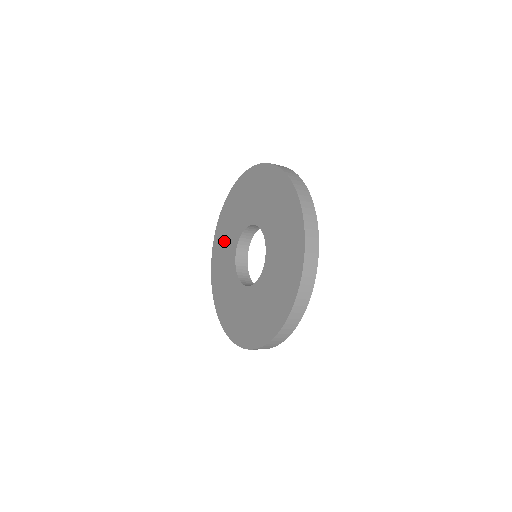
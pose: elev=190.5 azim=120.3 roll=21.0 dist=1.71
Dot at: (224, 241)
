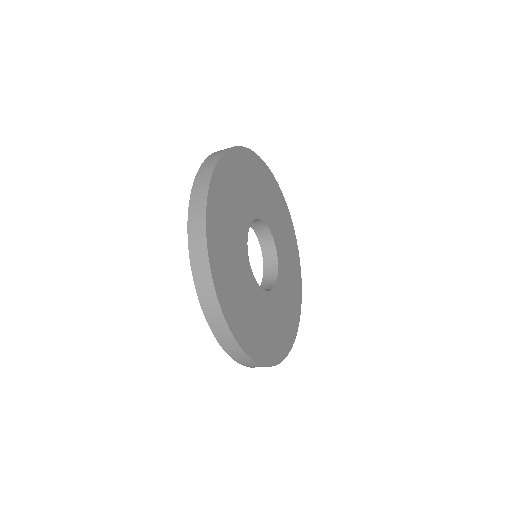
Dot at: occluded
